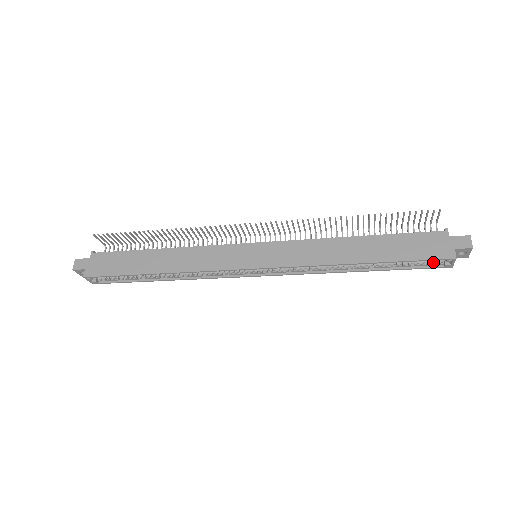
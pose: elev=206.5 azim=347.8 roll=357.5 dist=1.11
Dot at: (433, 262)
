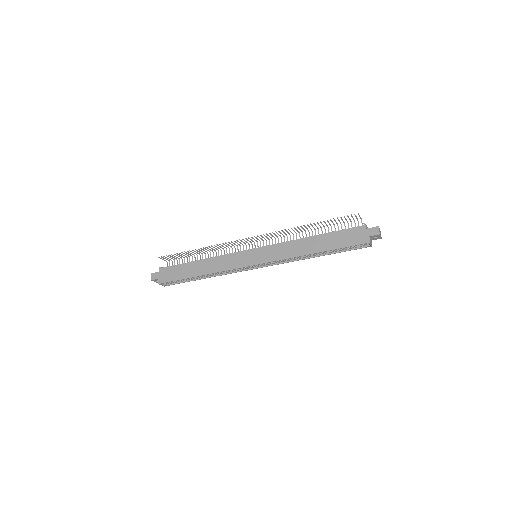
Dot at: (359, 245)
